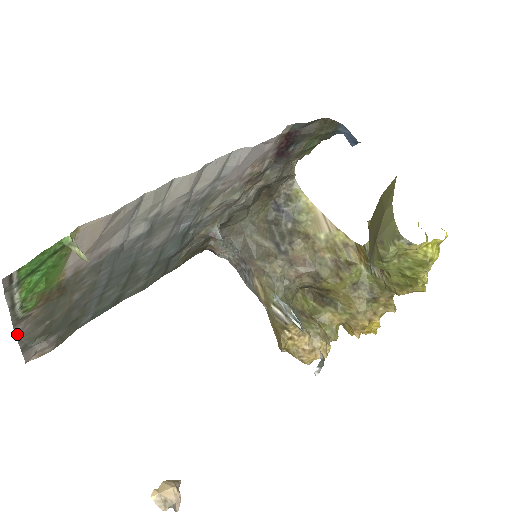
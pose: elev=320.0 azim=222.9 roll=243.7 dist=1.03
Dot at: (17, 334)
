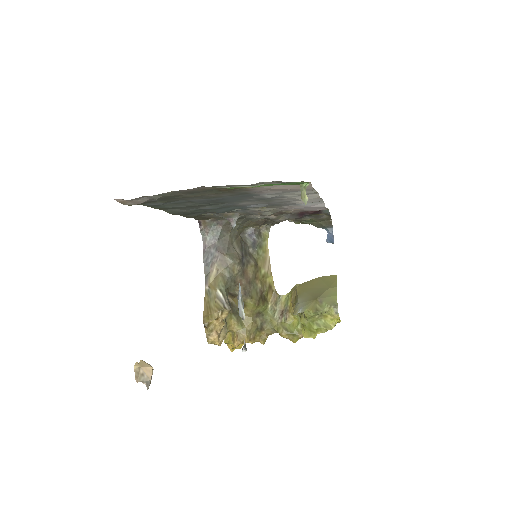
Dot at: (187, 189)
